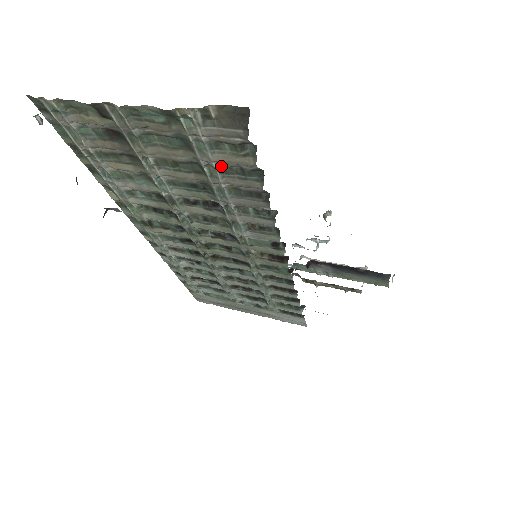
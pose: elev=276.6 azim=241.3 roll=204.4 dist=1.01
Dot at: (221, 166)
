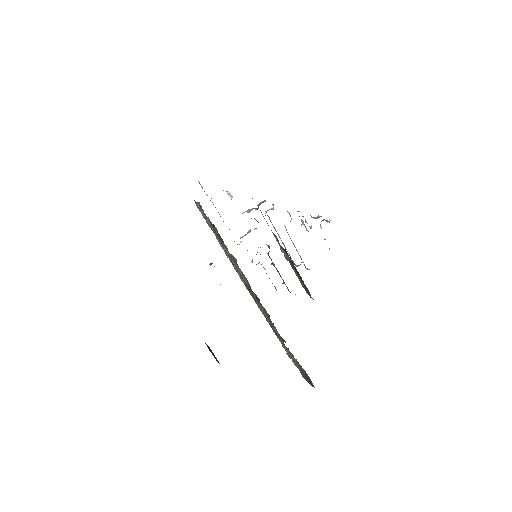
Dot at: occluded
